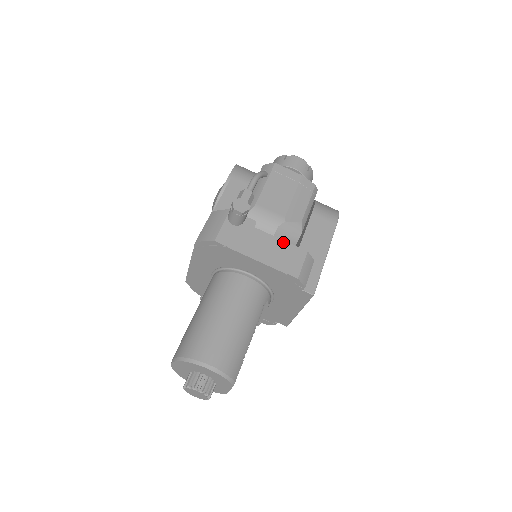
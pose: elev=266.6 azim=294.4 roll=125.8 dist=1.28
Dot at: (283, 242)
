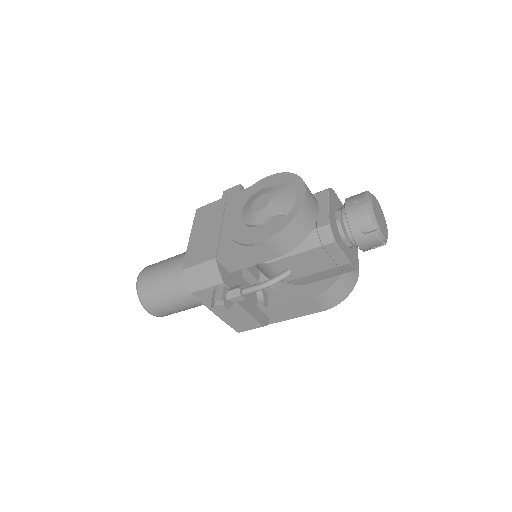
Dot at: (249, 316)
